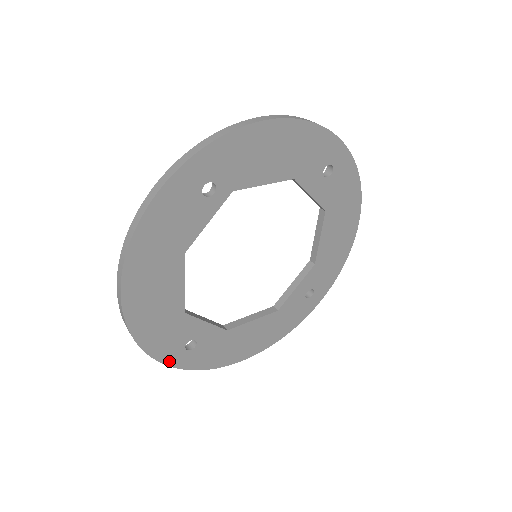
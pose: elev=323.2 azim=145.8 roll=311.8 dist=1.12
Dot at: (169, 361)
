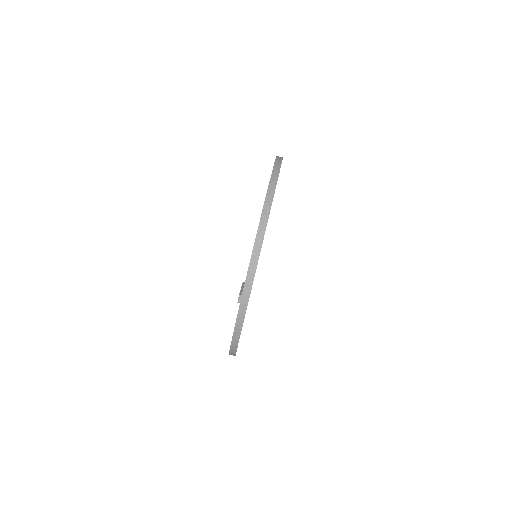
Dot at: occluded
